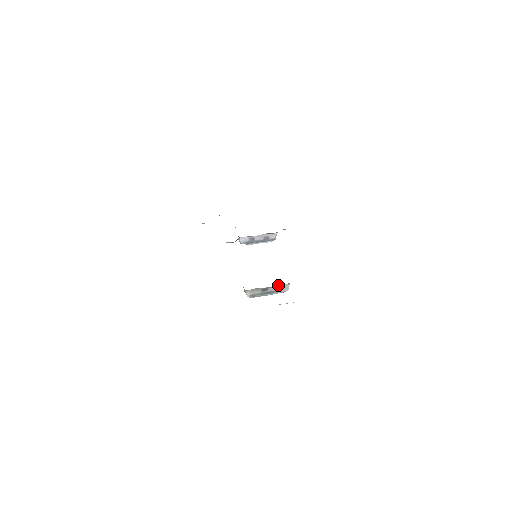
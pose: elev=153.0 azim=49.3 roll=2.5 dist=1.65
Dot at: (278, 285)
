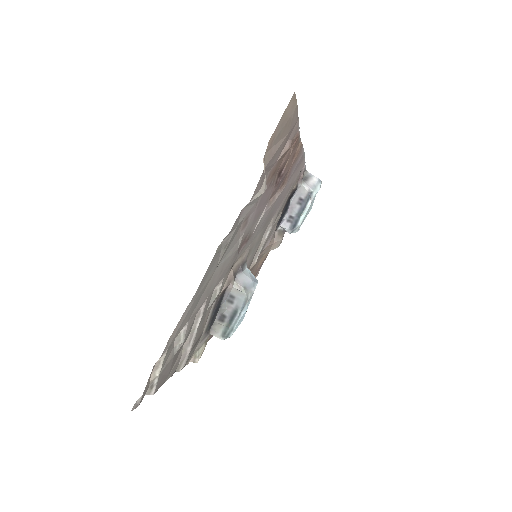
Dot at: (226, 300)
